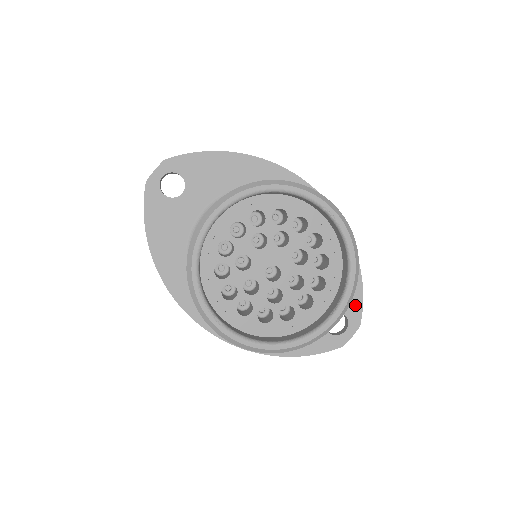
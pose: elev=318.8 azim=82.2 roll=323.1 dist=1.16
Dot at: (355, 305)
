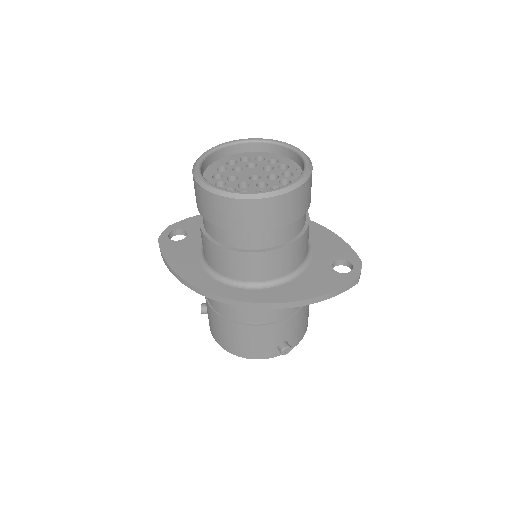
Dot at: (348, 253)
